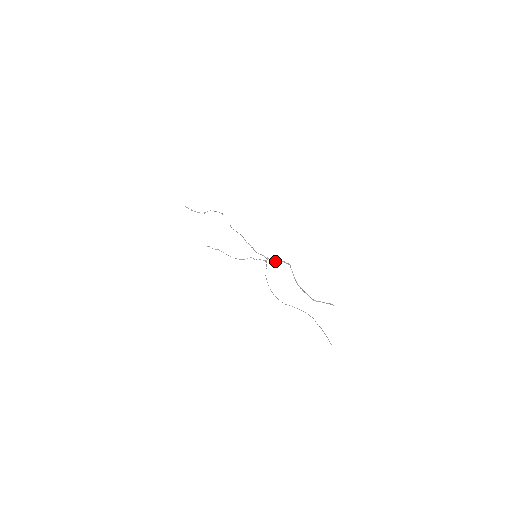
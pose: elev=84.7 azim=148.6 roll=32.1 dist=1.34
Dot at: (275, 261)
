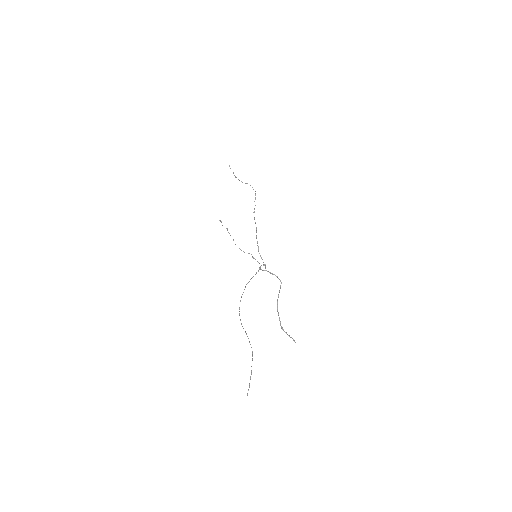
Dot at: occluded
